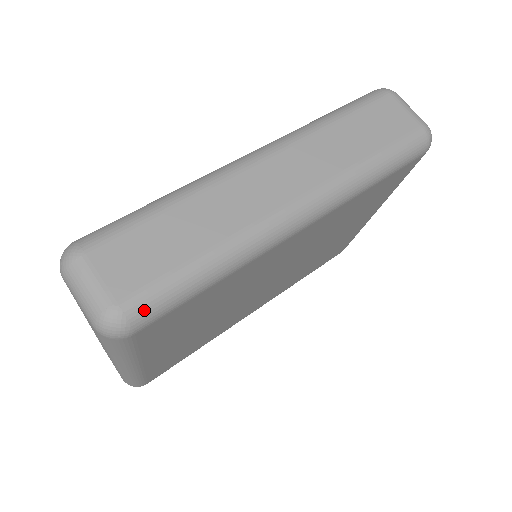
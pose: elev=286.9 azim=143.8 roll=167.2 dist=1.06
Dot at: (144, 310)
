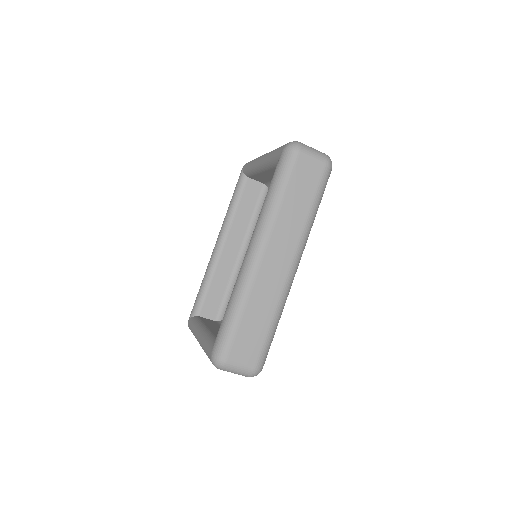
Dot at: (264, 360)
